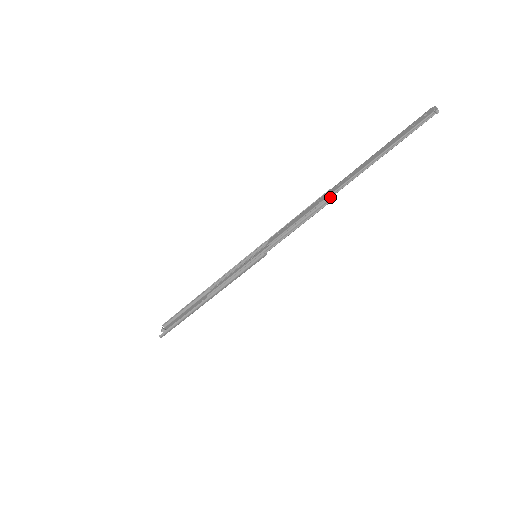
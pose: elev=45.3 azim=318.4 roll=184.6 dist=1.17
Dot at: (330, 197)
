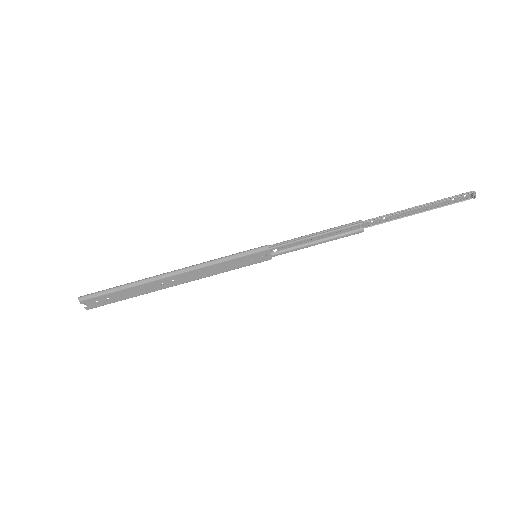
Dot at: (360, 220)
